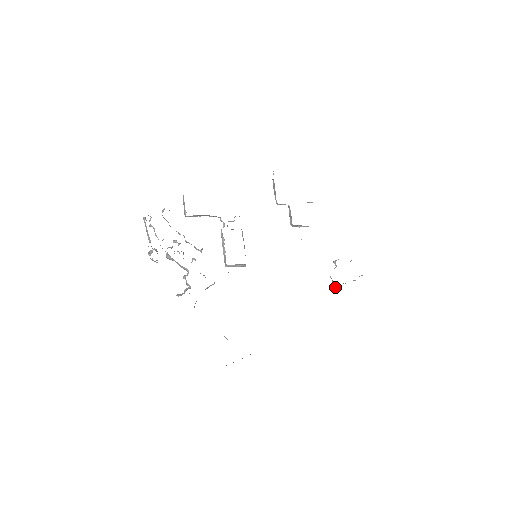
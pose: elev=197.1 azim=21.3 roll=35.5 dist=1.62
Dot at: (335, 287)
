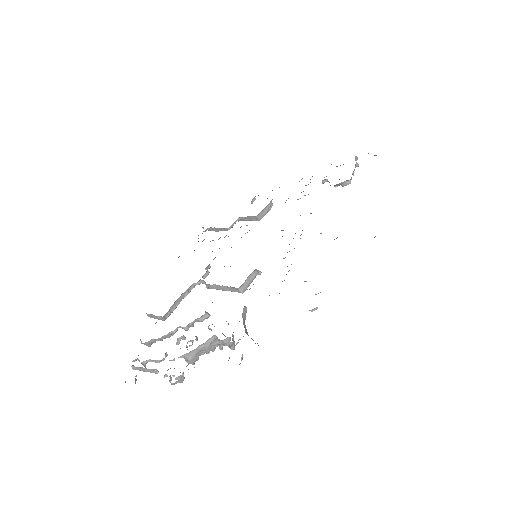
Dot at: (349, 183)
